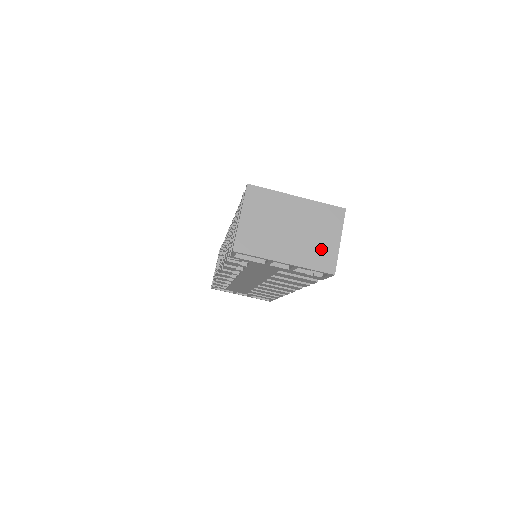
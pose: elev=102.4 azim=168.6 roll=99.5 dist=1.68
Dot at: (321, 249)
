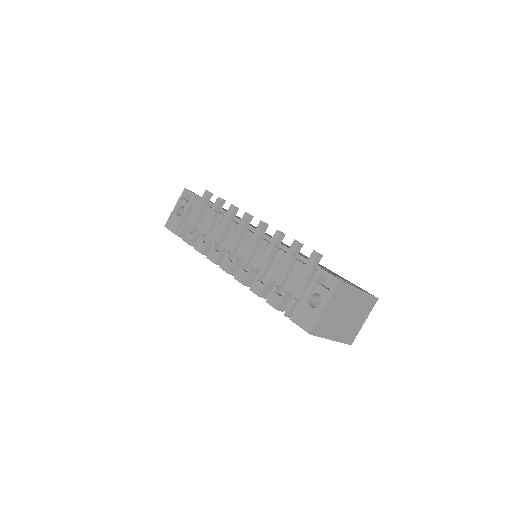
Dot at: (354, 328)
